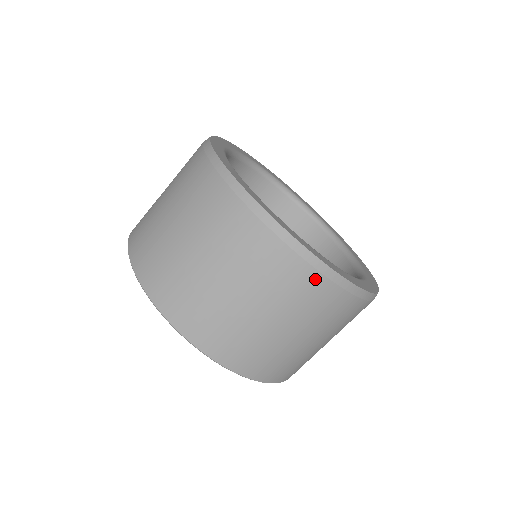
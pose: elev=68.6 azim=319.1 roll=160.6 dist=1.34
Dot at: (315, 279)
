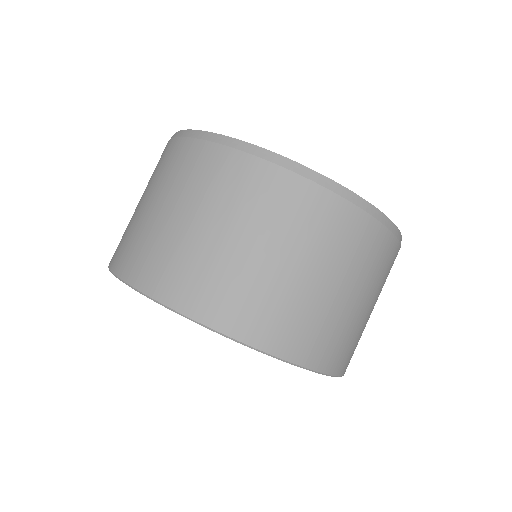
Dot at: (378, 232)
